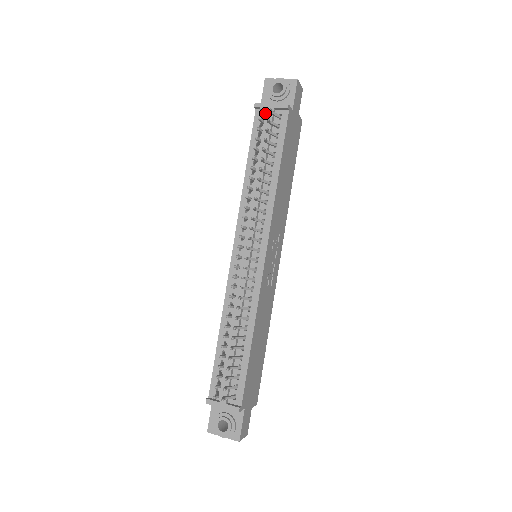
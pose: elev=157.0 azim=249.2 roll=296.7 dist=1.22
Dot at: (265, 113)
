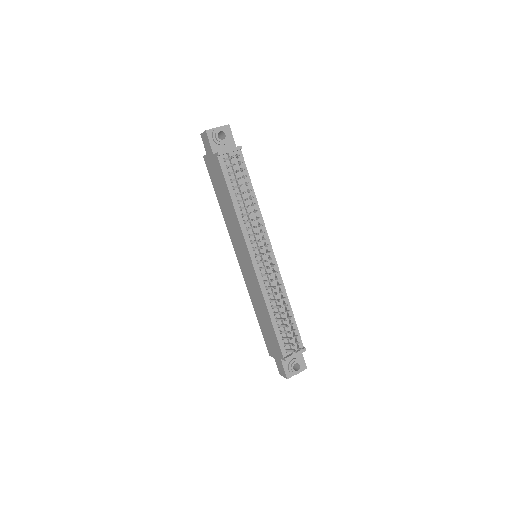
Dot at: (226, 157)
